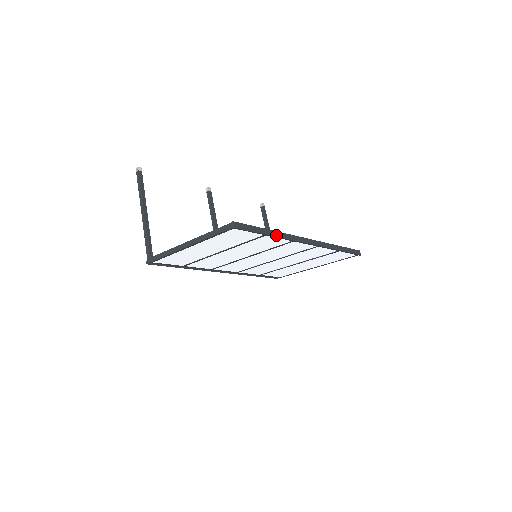
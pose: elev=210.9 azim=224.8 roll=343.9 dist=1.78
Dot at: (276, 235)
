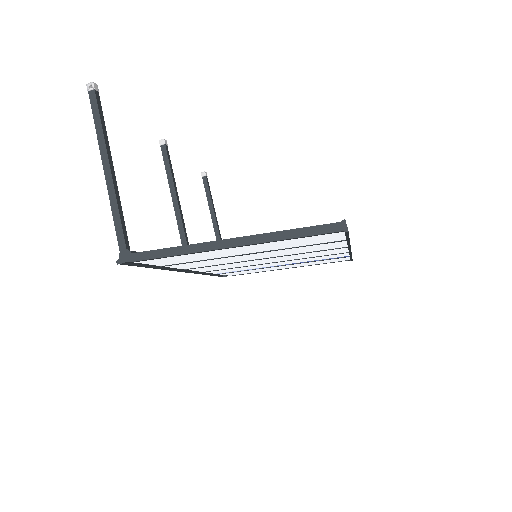
Dot at: occluded
